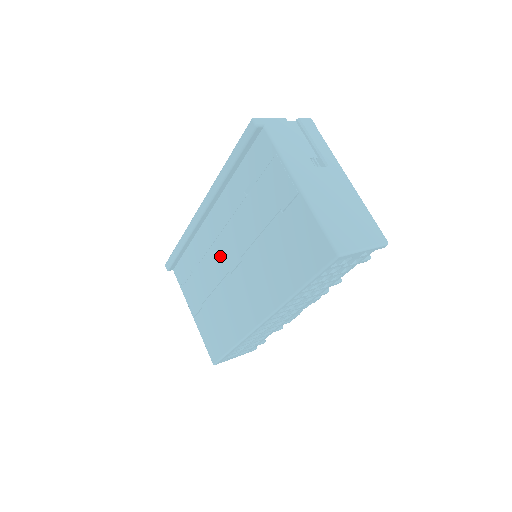
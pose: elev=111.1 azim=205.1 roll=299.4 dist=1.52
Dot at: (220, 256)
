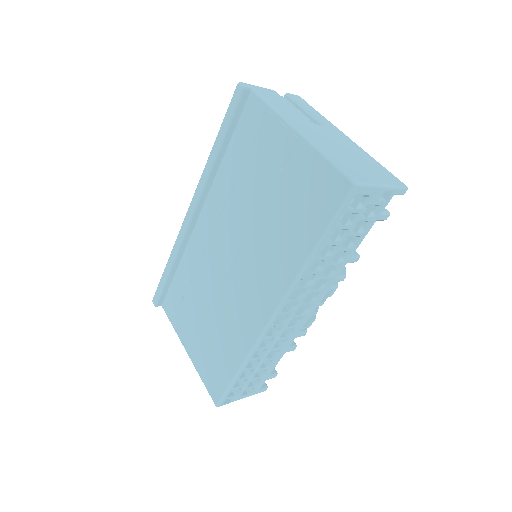
Dot at: (215, 259)
